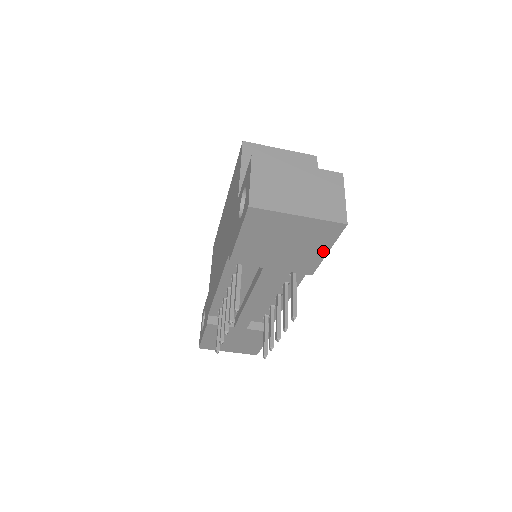
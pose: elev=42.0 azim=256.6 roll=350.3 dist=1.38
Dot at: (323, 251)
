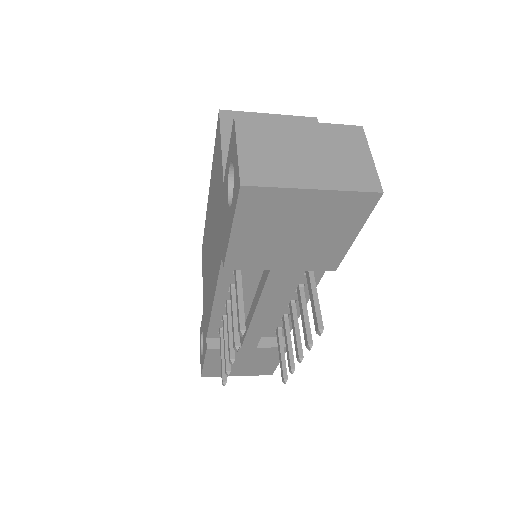
Dot at: (349, 236)
